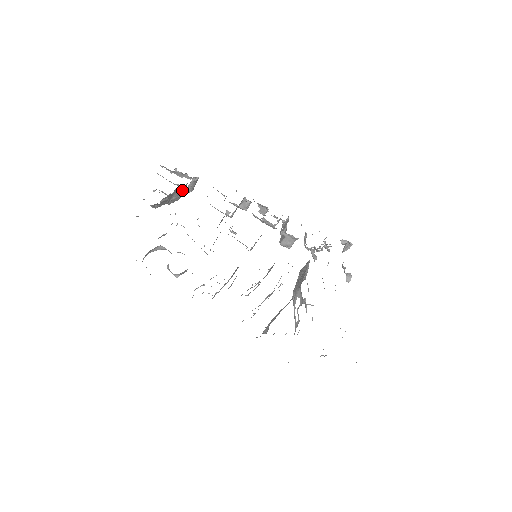
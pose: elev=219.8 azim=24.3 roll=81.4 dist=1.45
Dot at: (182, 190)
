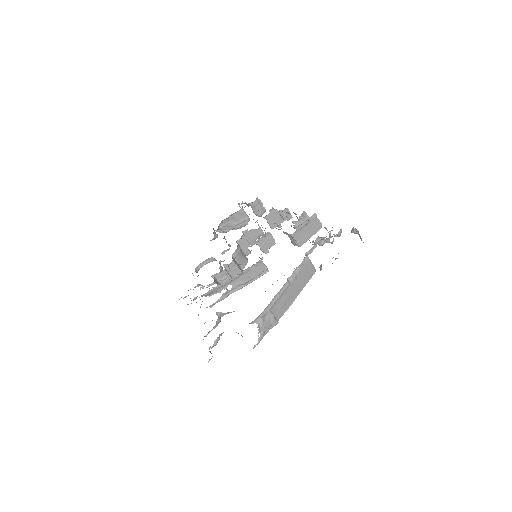
Dot at: (242, 216)
